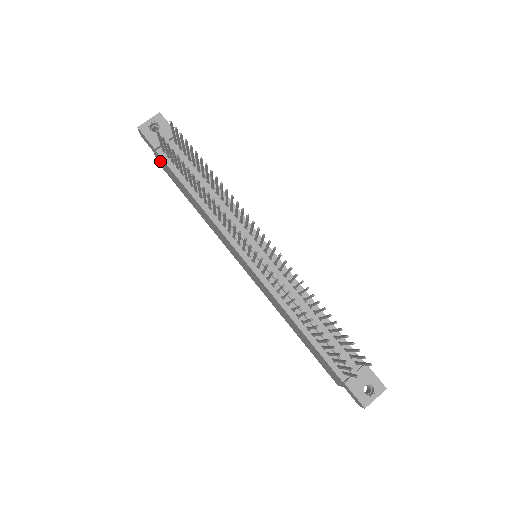
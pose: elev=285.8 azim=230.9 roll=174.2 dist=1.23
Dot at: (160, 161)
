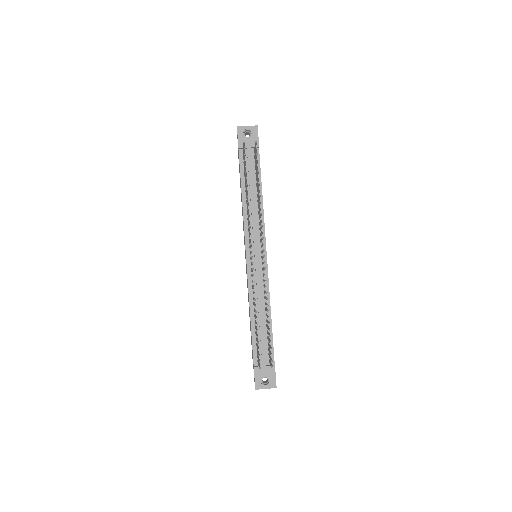
Dot at: (238, 155)
